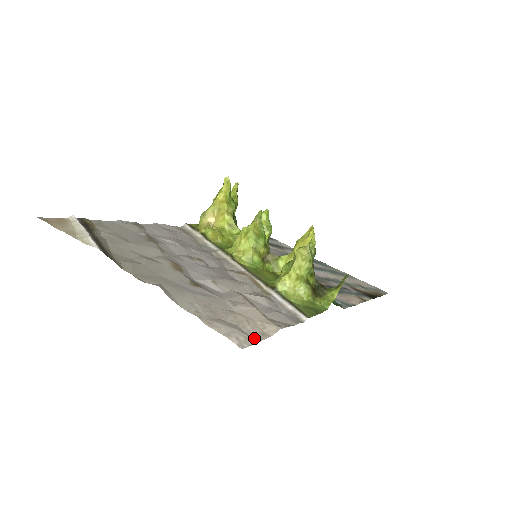
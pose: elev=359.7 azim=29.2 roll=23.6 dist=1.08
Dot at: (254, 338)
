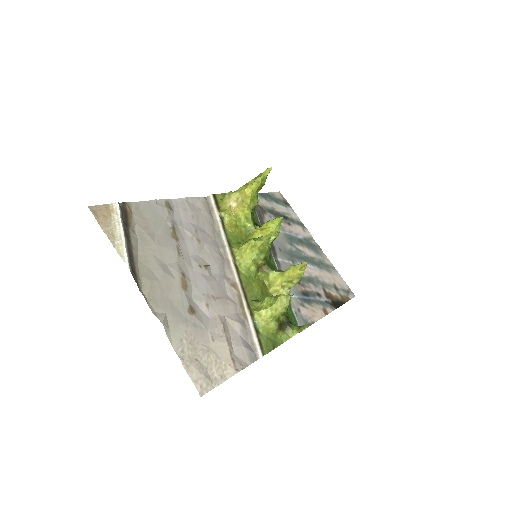
Dot at: (214, 382)
